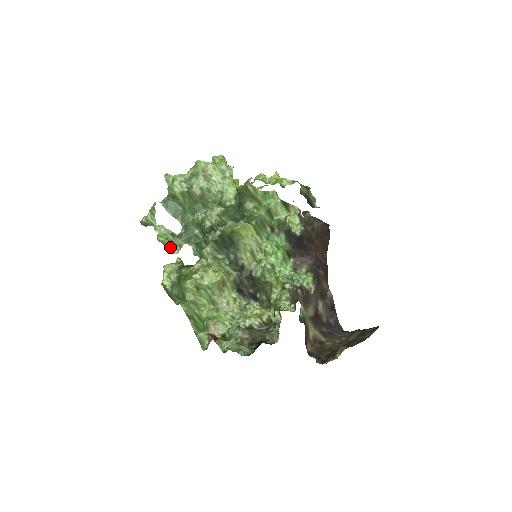
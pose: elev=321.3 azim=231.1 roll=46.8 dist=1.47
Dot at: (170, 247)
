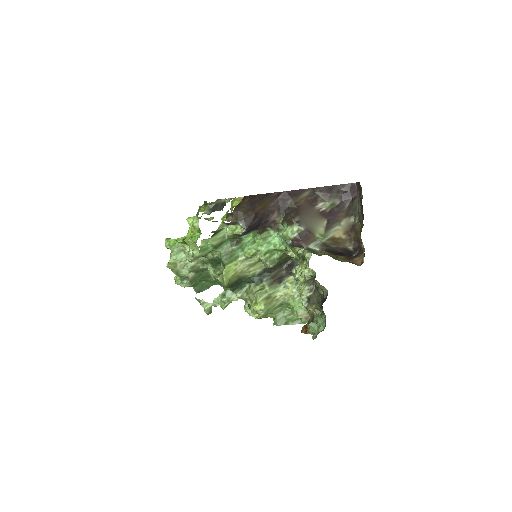
Dot at: occluded
